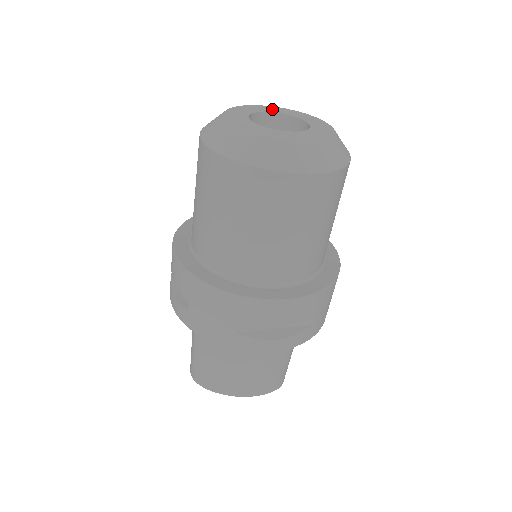
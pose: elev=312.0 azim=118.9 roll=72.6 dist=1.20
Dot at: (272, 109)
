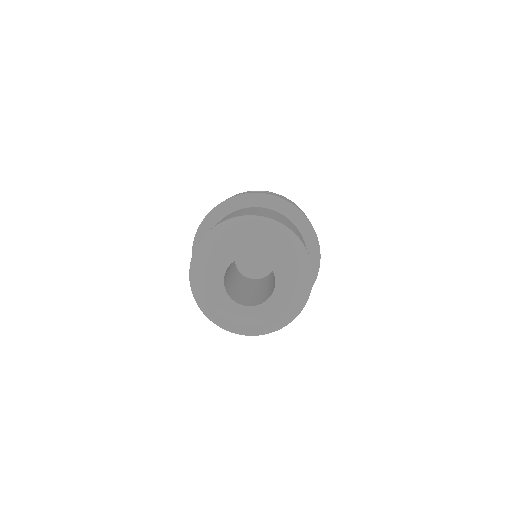
Dot at: (255, 248)
